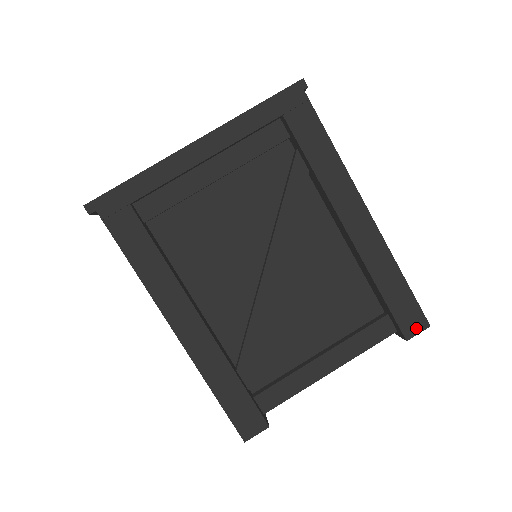
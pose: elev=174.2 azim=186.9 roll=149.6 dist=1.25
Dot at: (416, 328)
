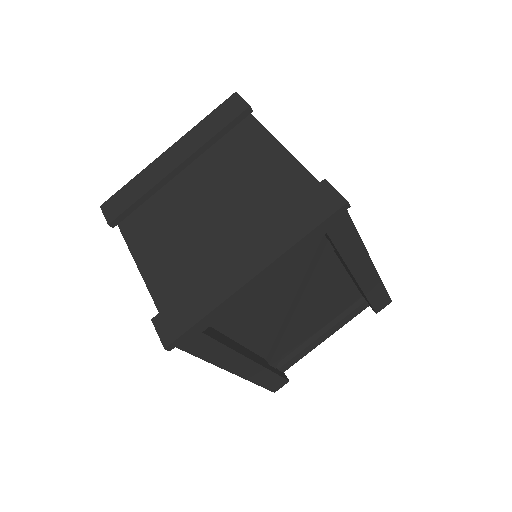
Dot at: (384, 306)
